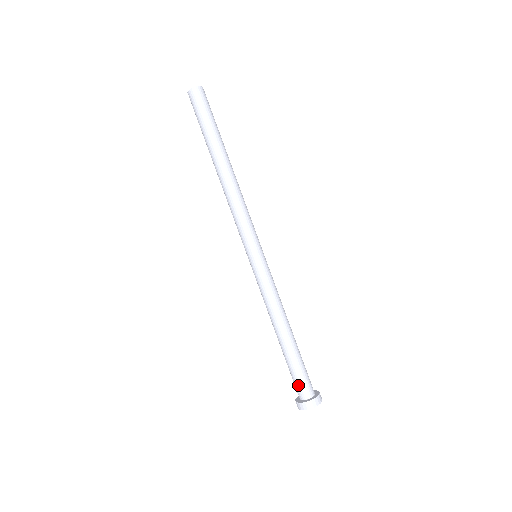
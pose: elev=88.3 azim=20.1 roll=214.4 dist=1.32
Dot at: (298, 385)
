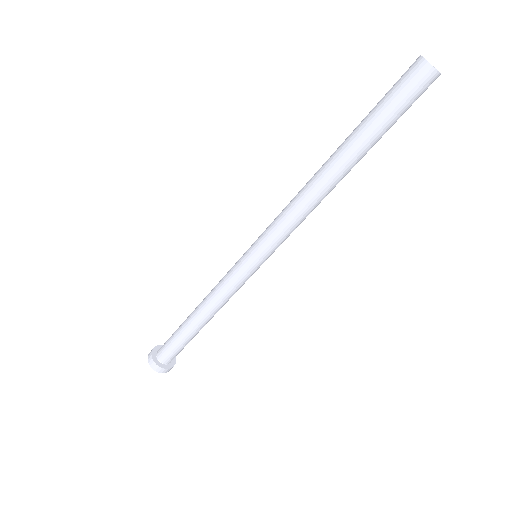
Dot at: (167, 352)
